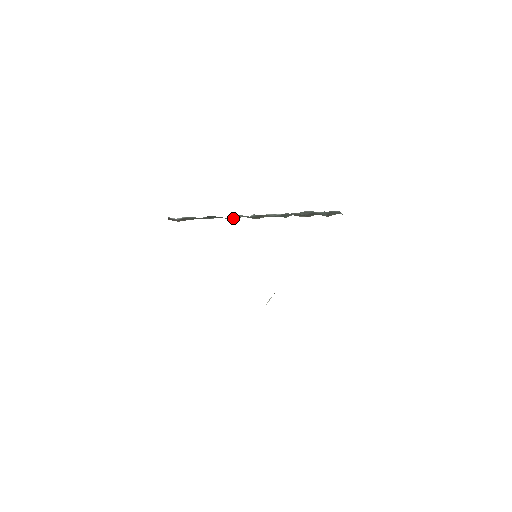
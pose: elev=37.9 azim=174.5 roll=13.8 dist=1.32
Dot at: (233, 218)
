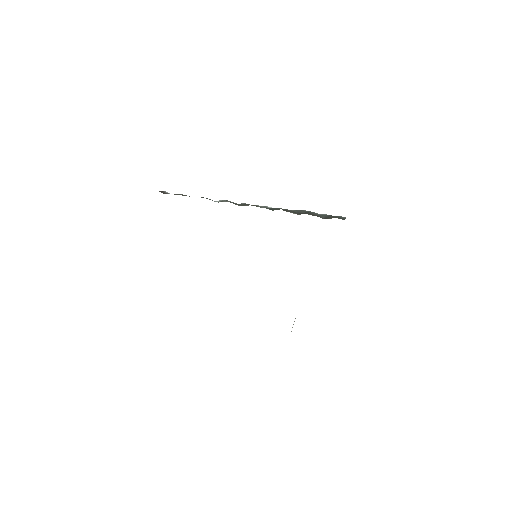
Dot at: occluded
